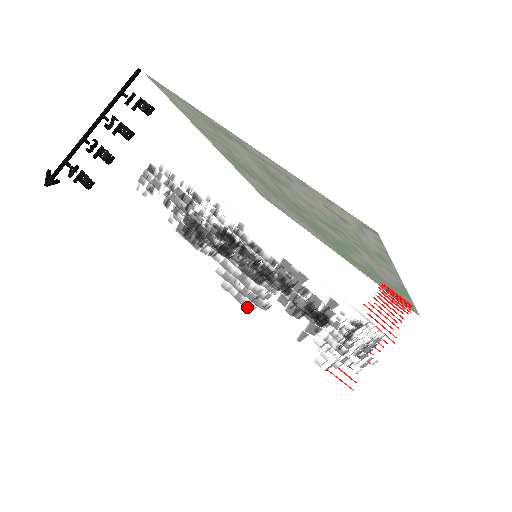
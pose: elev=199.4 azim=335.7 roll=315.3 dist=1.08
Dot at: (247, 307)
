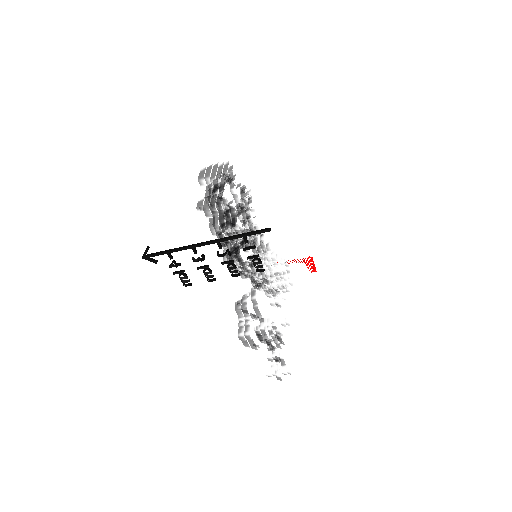
Dot at: occluded
